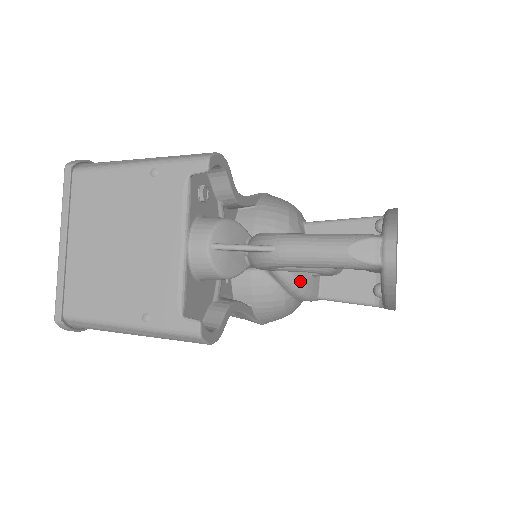
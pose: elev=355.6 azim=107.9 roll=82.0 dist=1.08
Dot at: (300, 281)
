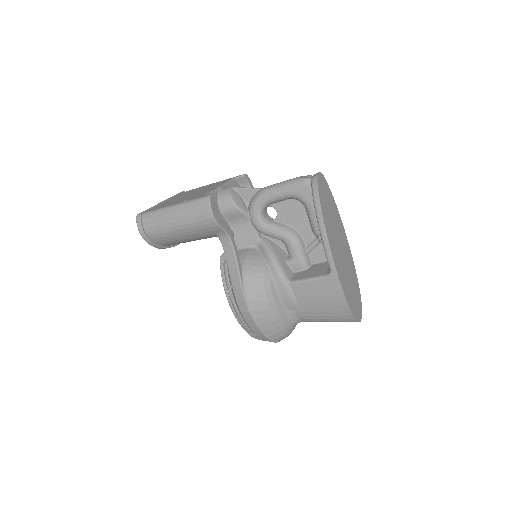
Dot at: (277, 256)
